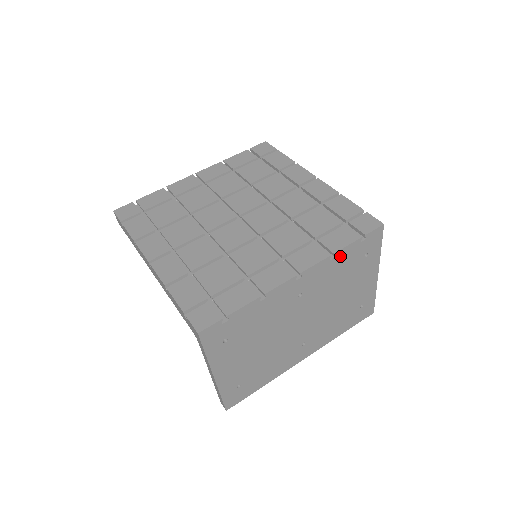
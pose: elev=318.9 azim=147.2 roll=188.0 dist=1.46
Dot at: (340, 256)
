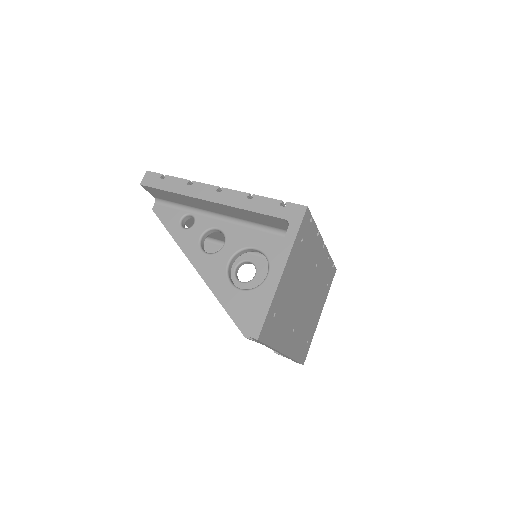
Dot at: (328, 262)
